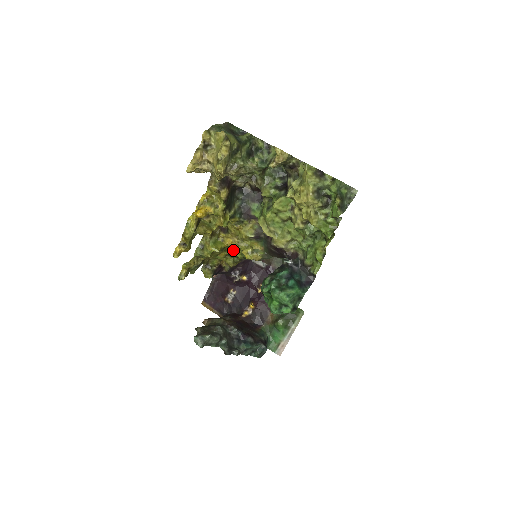
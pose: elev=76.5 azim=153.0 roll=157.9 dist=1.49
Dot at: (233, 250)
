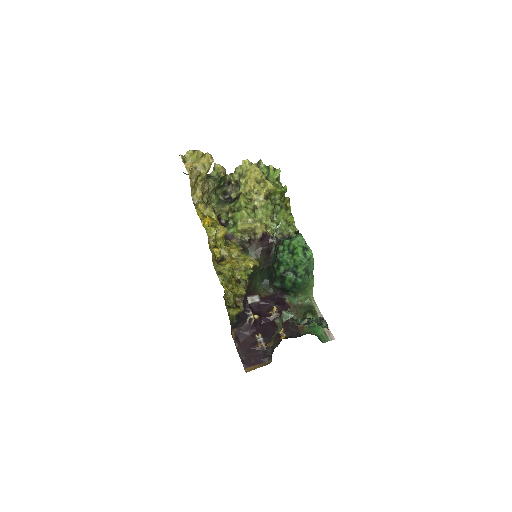
Dot at: (237, 273)
